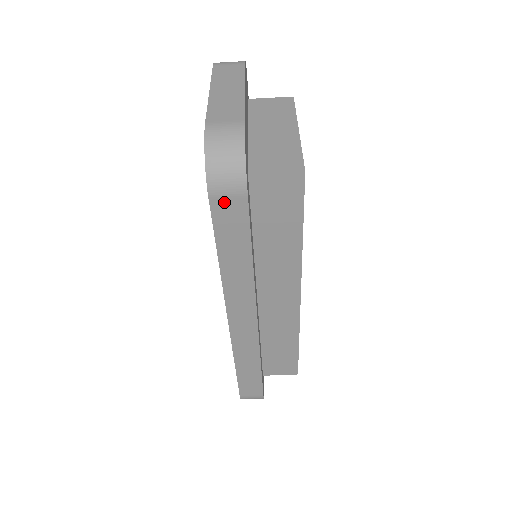
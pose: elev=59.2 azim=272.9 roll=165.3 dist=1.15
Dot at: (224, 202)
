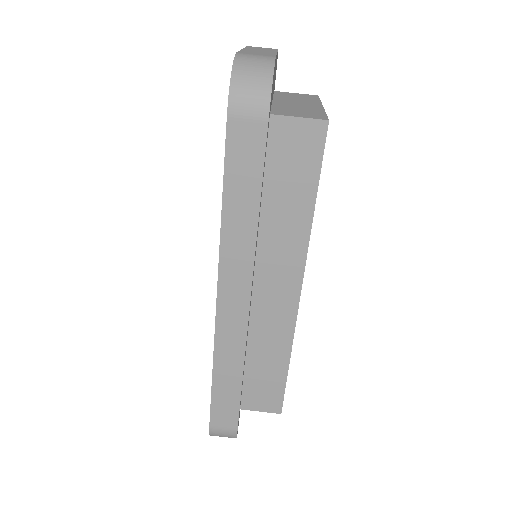
Dot at: (242, 126)
